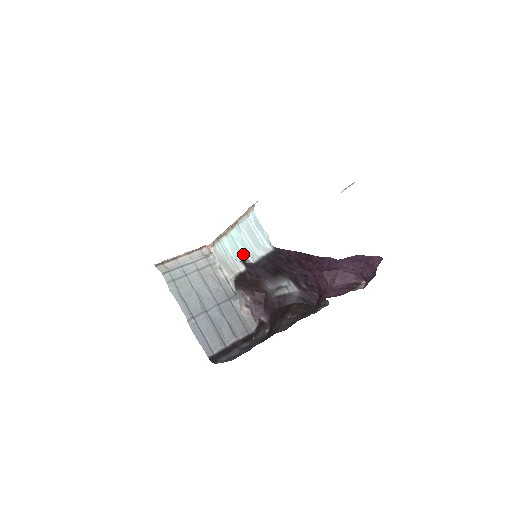
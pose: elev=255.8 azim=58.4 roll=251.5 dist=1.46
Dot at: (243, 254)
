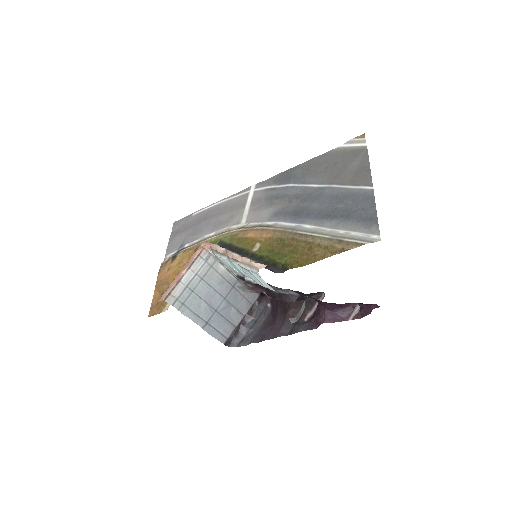
Dot at: (246, 276)
